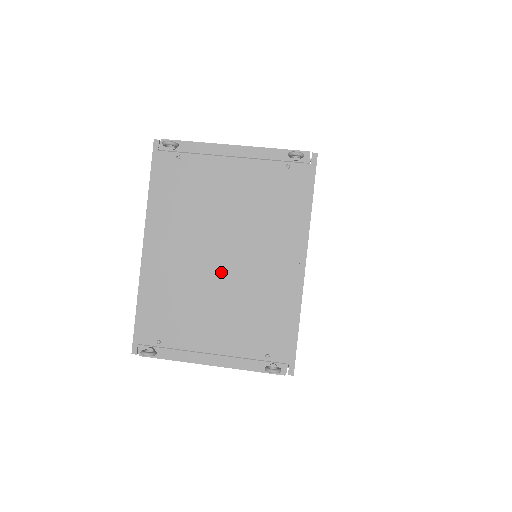
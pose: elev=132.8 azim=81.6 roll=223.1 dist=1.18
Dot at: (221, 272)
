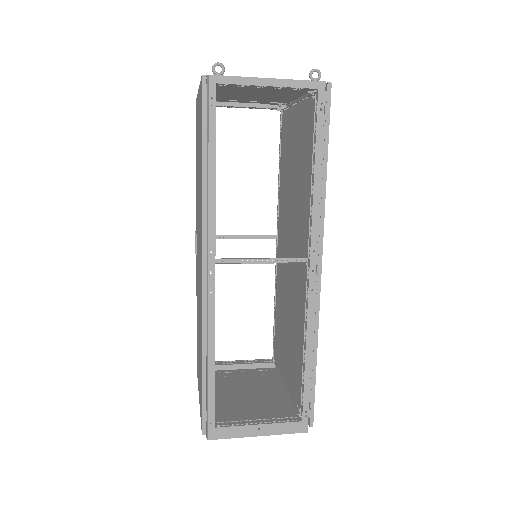
Dot at: (257, 90)
